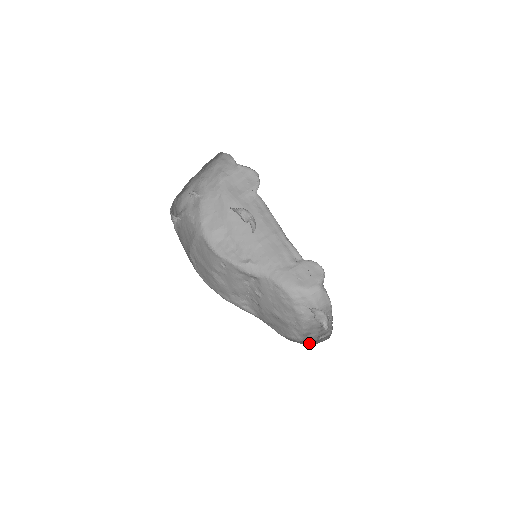
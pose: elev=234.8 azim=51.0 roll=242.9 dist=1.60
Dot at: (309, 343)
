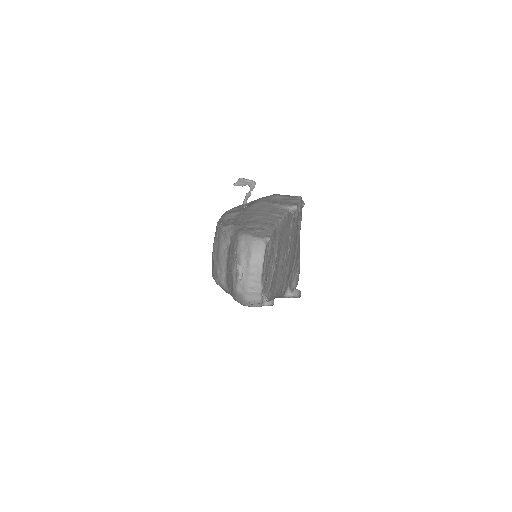
Dot at: (243, 296)
